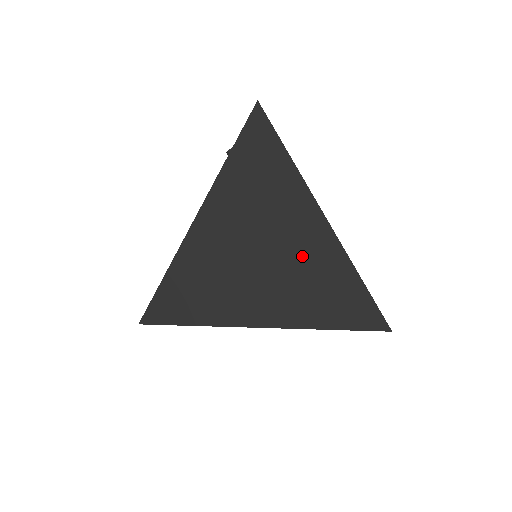
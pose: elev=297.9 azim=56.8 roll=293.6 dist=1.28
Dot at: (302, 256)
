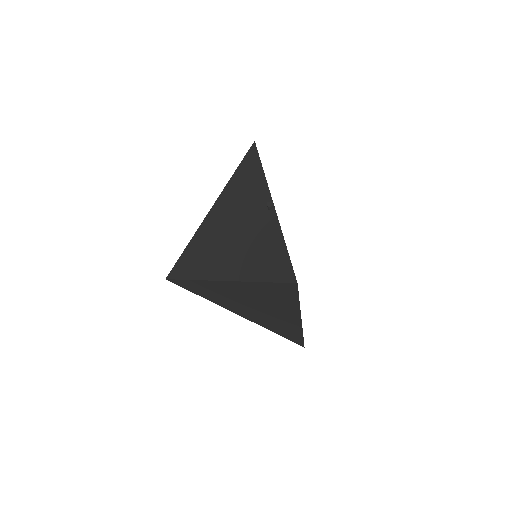
Dot at: (279, 319)
